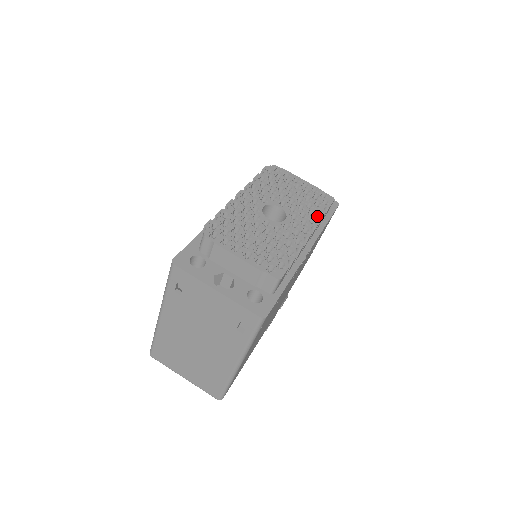
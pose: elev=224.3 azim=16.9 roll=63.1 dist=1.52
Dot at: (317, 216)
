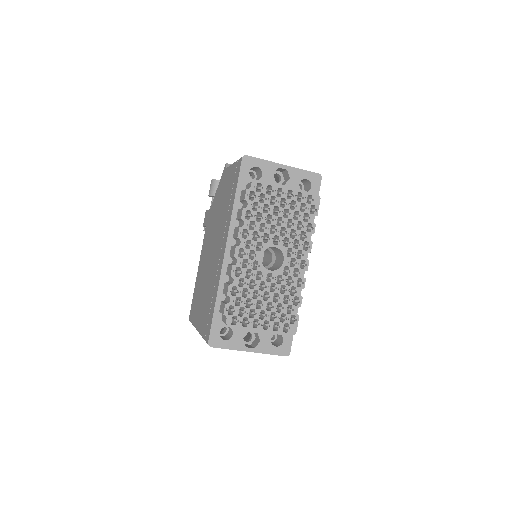
Dot at: (309, 237)
